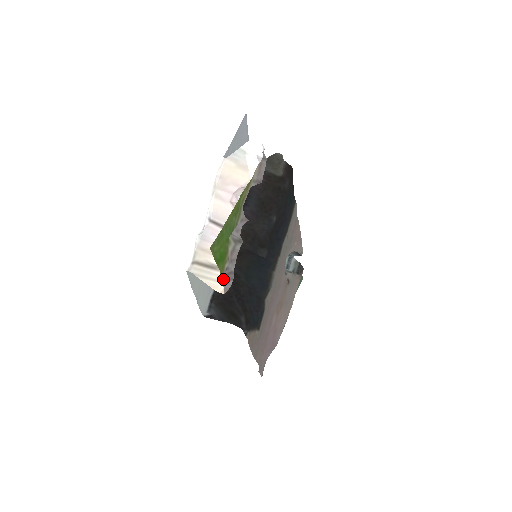
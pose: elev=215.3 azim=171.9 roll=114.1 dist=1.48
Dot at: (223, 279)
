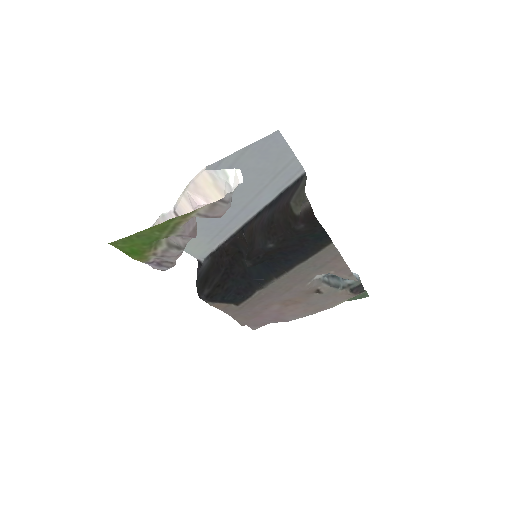
Dot at: (151, 263)
